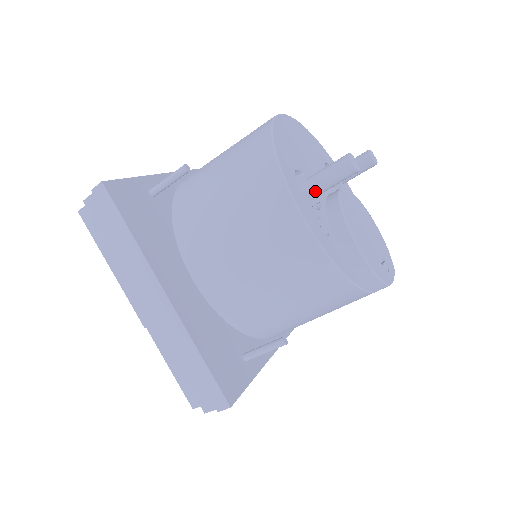
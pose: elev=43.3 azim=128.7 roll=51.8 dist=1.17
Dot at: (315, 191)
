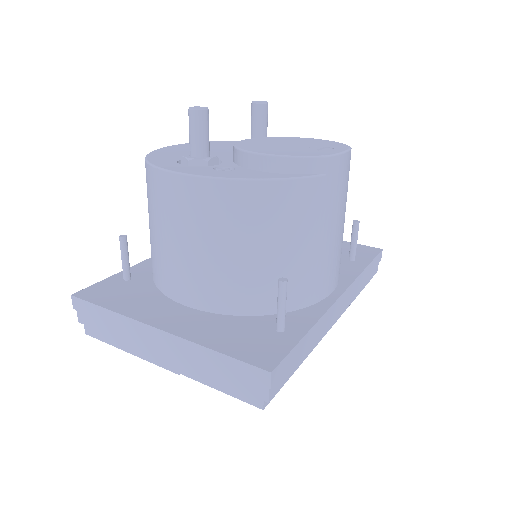
Dot at: (199, 156)
